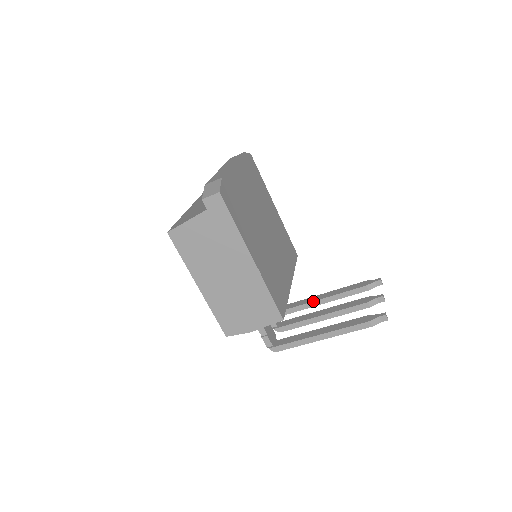
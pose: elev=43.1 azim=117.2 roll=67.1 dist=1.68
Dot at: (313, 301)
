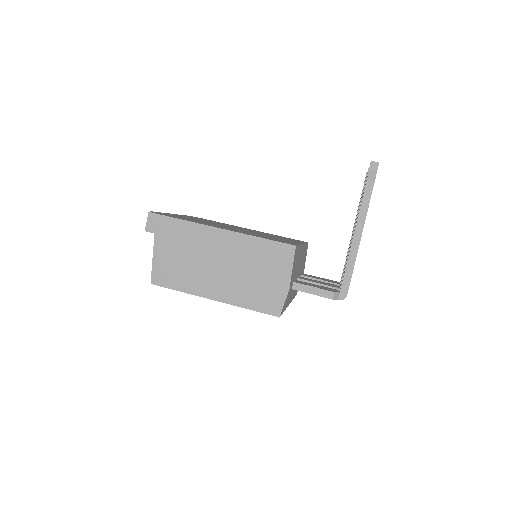
Dot at: (348, 248)
